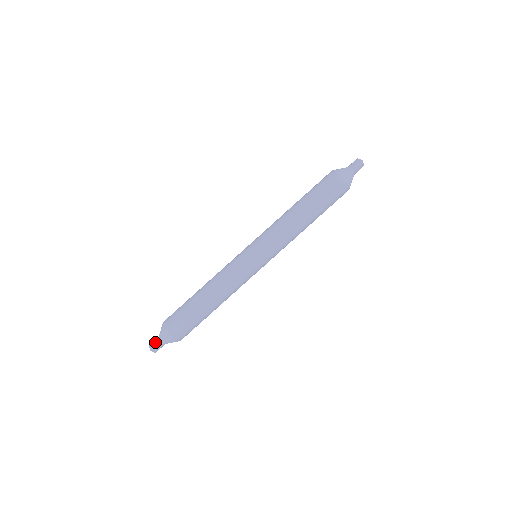
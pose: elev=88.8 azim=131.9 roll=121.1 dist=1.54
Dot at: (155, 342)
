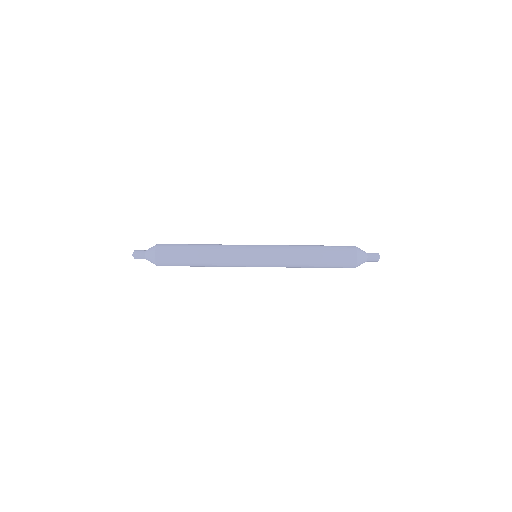
Dot at: (141, 250)
